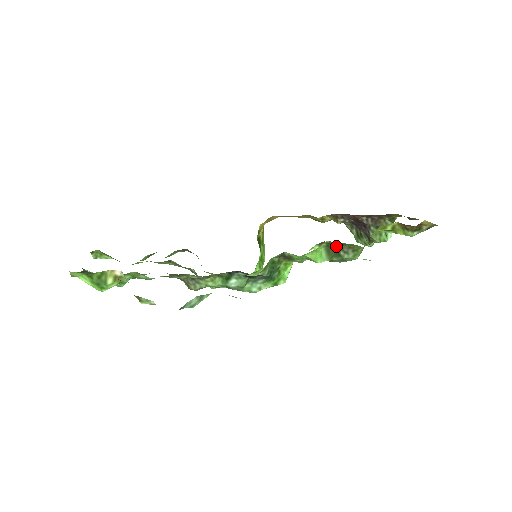
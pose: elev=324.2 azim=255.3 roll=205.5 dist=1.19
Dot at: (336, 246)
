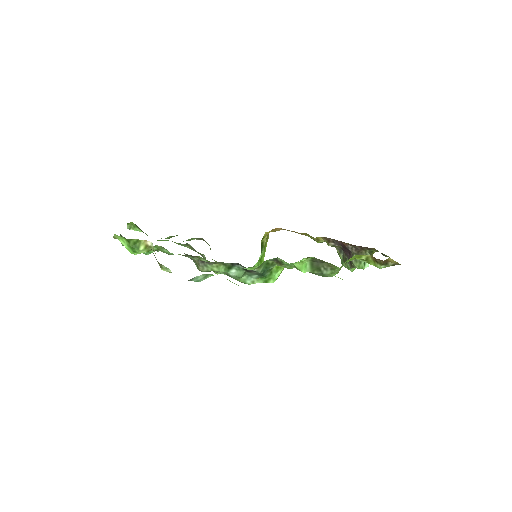
Dot at: (319, 262)
